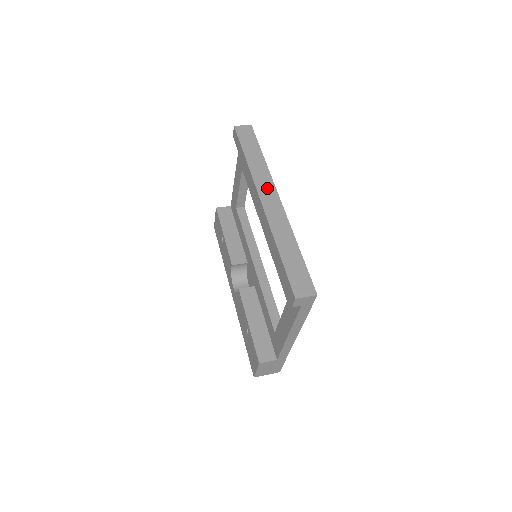
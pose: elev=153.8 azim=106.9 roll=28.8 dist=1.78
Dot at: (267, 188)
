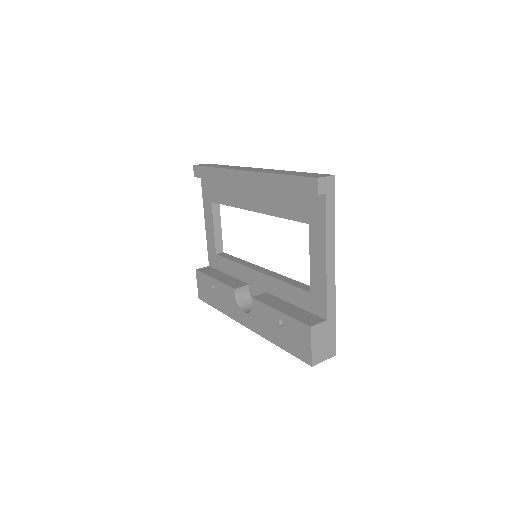
Dot at: (244, 168)
